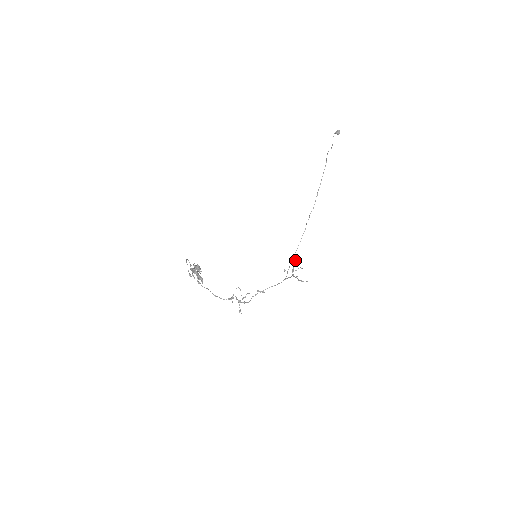
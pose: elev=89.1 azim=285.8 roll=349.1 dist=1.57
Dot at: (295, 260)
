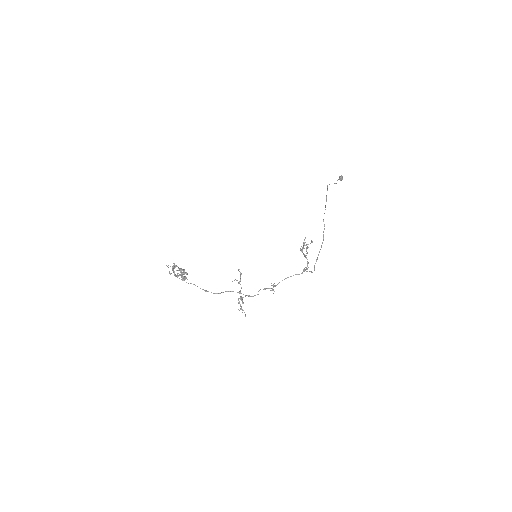
Dot at: (306, 247)
